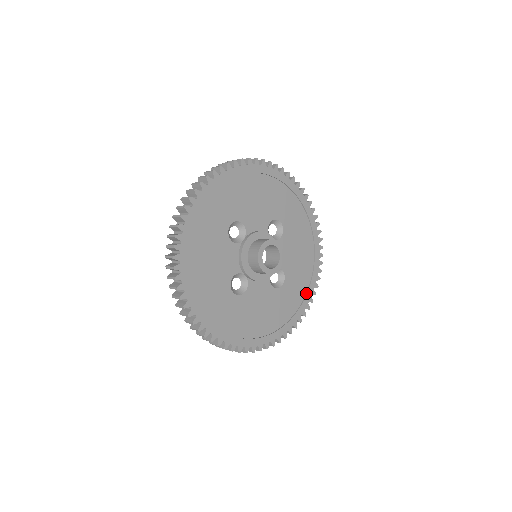
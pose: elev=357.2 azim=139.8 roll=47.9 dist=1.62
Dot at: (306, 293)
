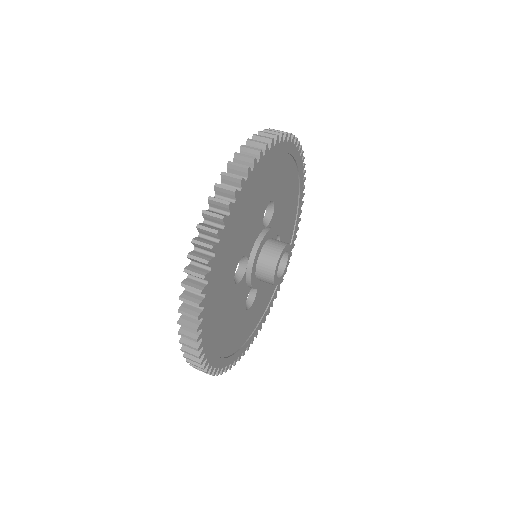
Dot at: (295, 221)
